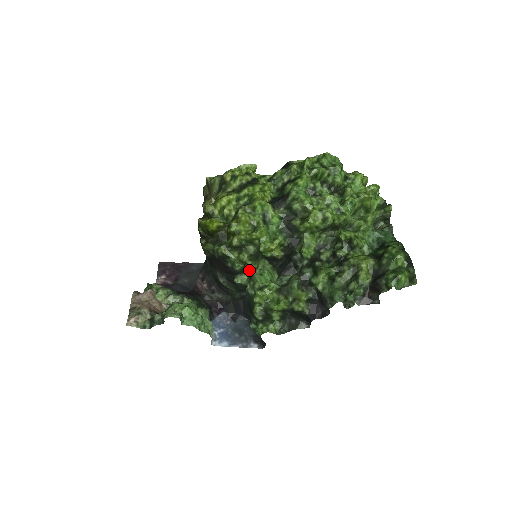
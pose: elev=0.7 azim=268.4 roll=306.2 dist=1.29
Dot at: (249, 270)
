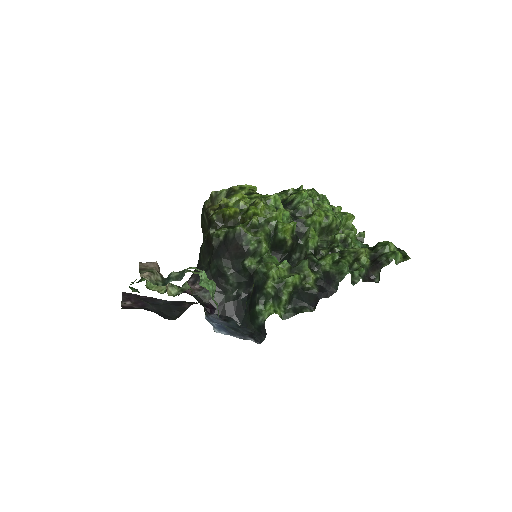
Dot at: (262, 251)
